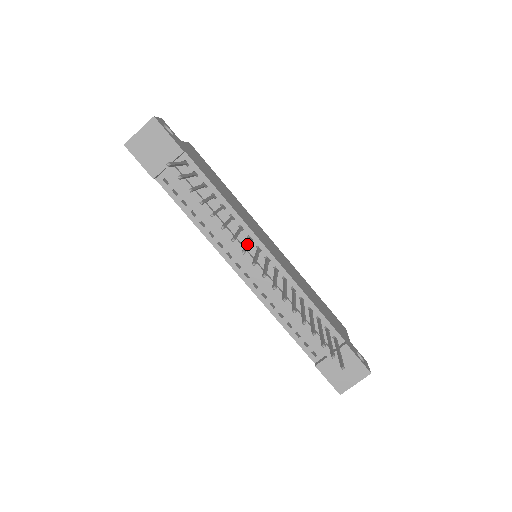
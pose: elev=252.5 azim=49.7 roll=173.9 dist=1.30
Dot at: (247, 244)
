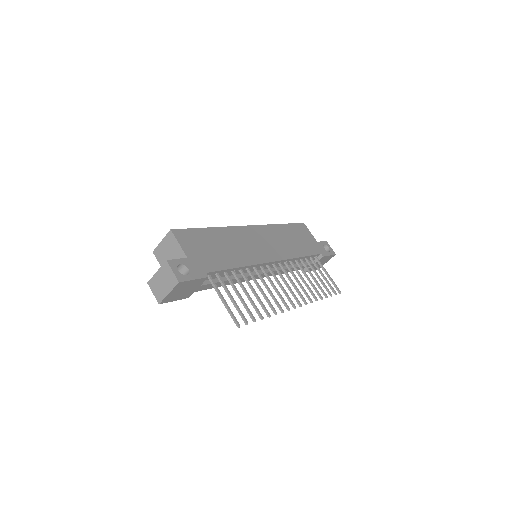
Dot at: (277, 290)
